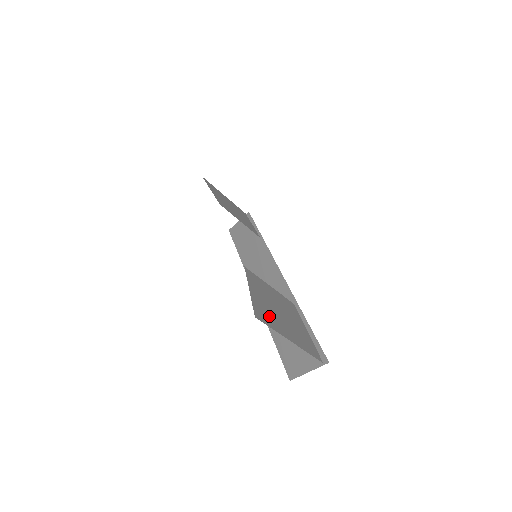
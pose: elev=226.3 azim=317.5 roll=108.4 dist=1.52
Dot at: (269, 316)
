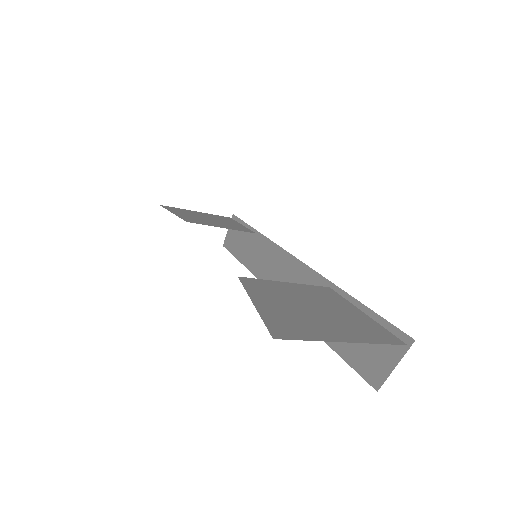
Dot at: (297, 324)
